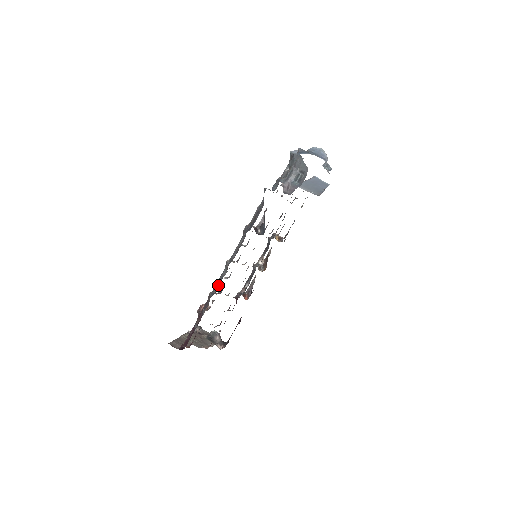
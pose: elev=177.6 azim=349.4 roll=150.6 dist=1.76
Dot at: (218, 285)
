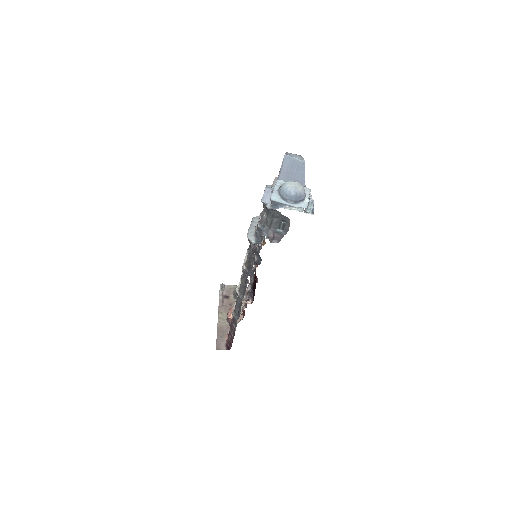
Dot at: (238, 309)
